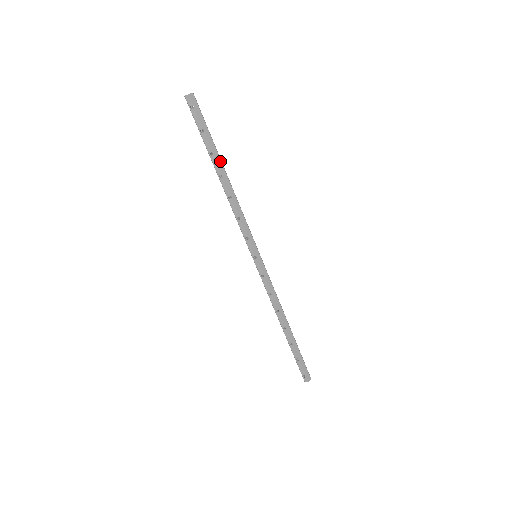
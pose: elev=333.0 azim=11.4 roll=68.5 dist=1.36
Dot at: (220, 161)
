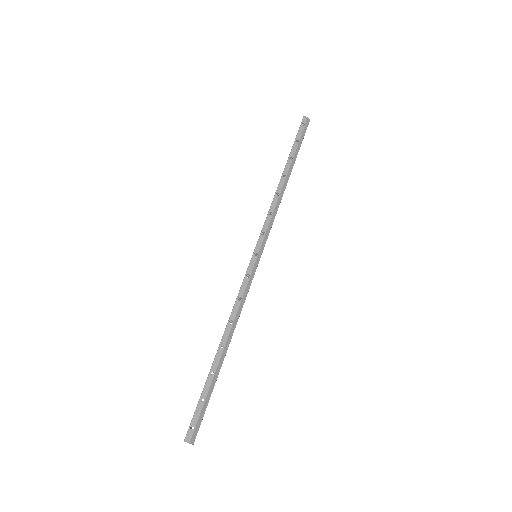
Dot at: (292, 168)
